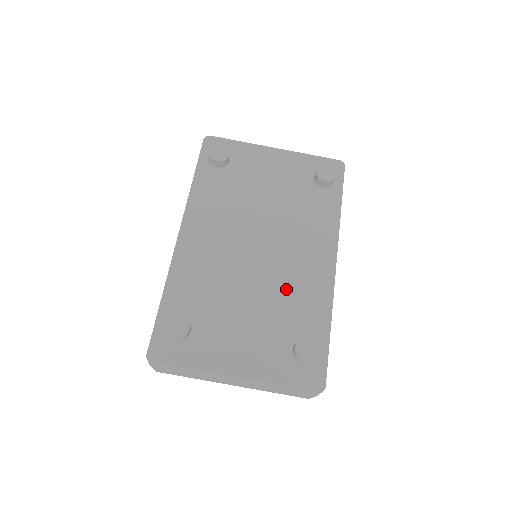
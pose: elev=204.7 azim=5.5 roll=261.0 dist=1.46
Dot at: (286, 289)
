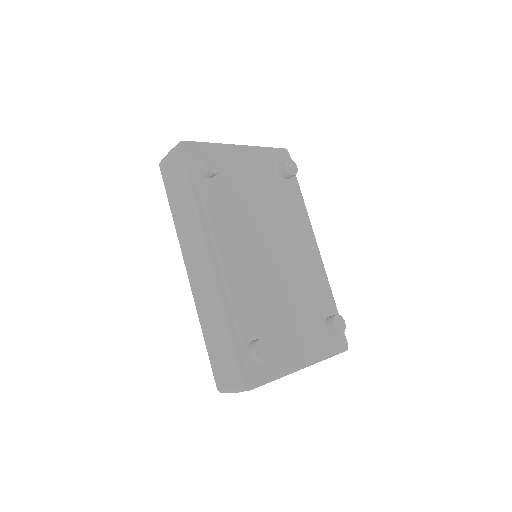
Dot at: (303, 281)
